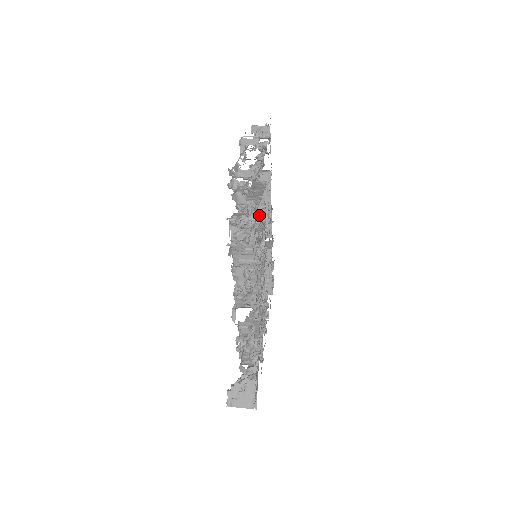
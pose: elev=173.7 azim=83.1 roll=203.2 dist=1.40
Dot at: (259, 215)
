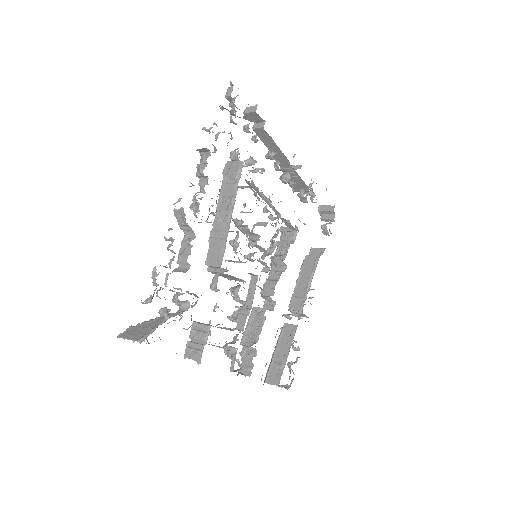
Dot at: (271, 204)
